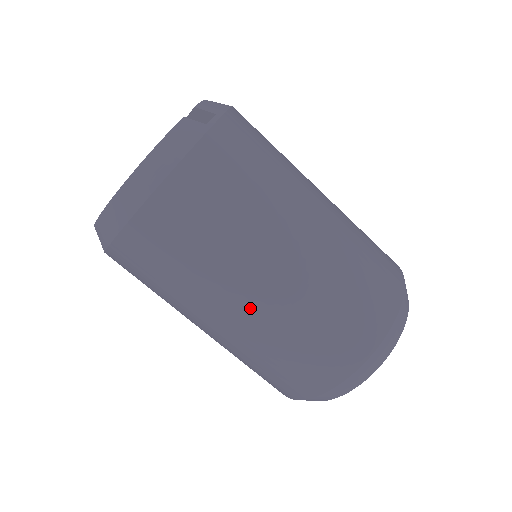
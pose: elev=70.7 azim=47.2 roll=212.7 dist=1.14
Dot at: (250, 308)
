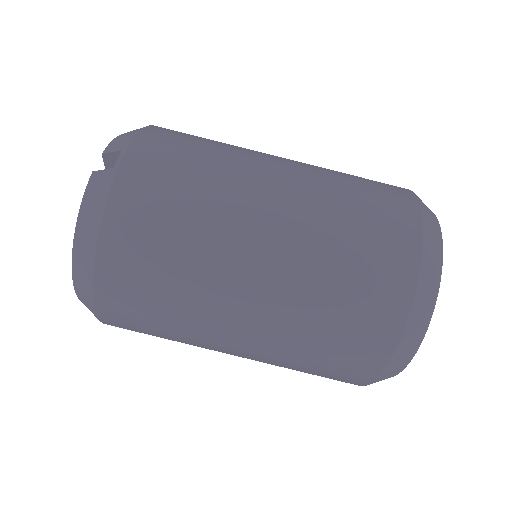
Dot at: (249, 326)
